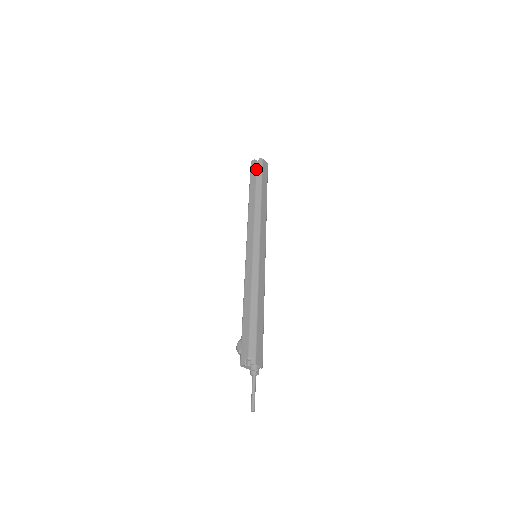
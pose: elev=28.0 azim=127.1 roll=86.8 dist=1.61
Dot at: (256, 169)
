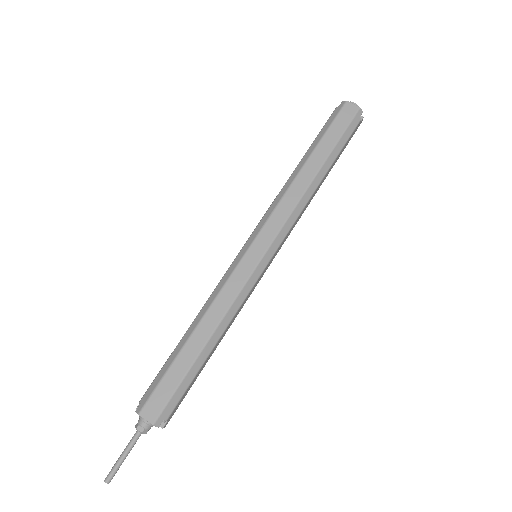
Dot at: (327, 120)
